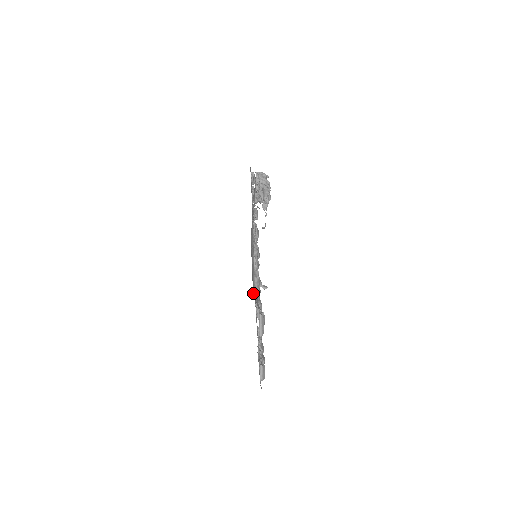
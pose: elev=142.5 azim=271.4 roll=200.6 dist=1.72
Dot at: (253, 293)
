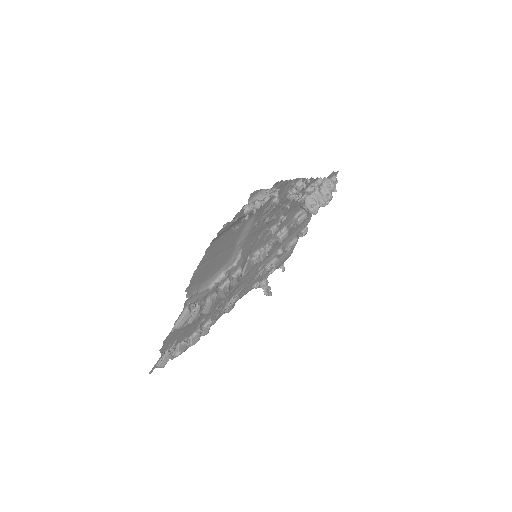
Dot at: (198, 284)
